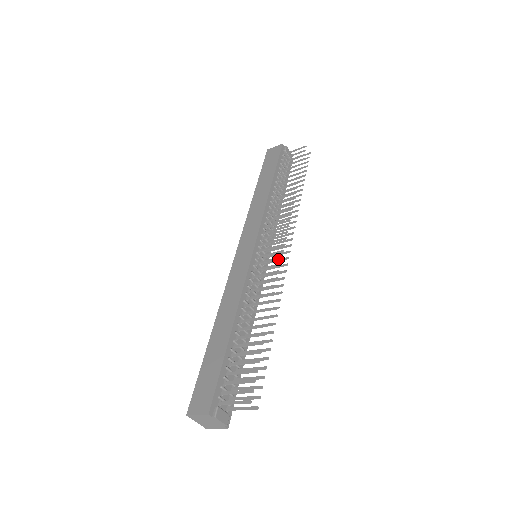
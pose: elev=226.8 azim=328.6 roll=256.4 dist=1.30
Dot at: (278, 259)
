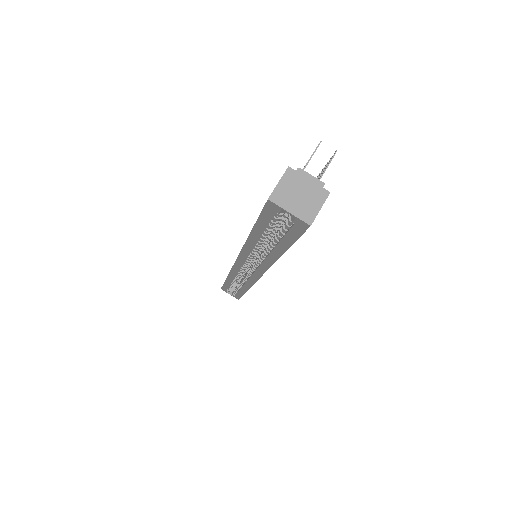
Dot at: occluded
